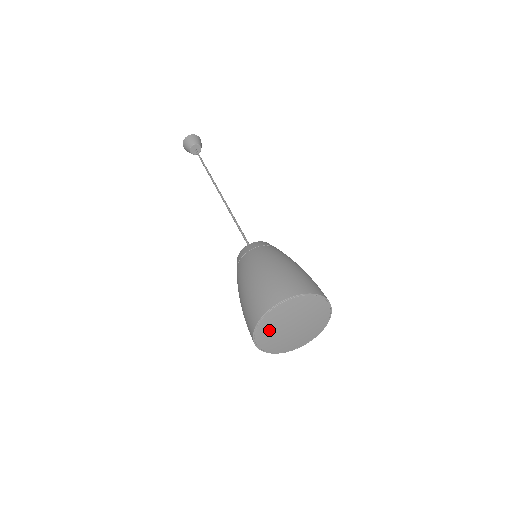
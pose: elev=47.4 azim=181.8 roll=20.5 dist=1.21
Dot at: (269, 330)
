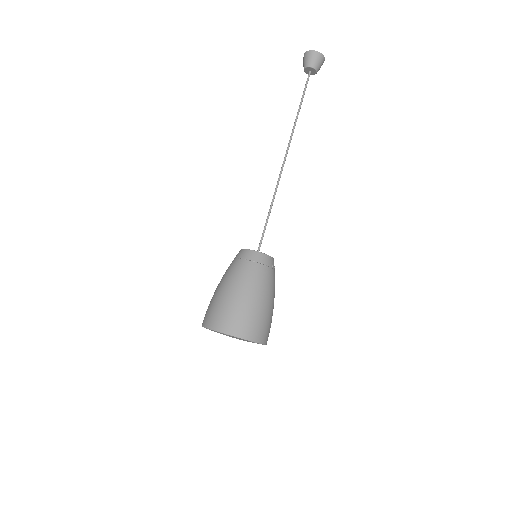
Dot at: occluded
